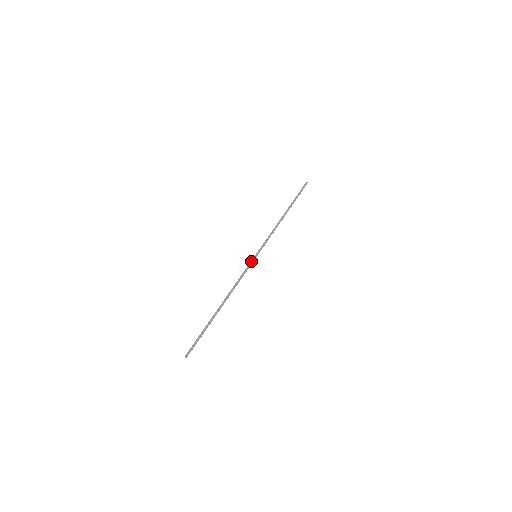
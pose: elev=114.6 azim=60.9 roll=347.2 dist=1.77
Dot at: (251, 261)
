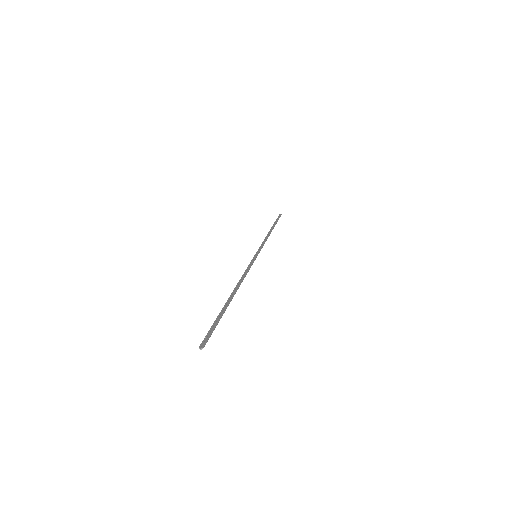
Dot at: (252, 259)
